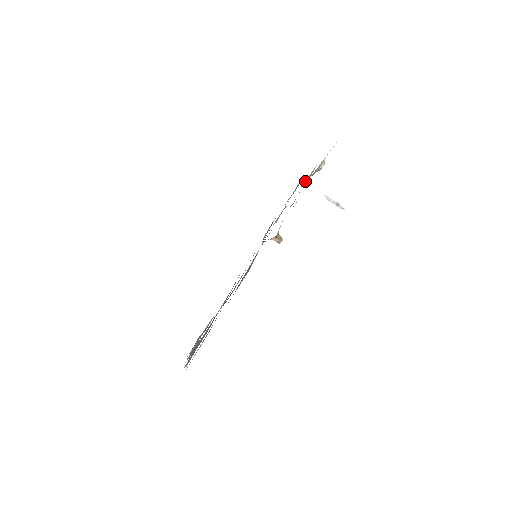
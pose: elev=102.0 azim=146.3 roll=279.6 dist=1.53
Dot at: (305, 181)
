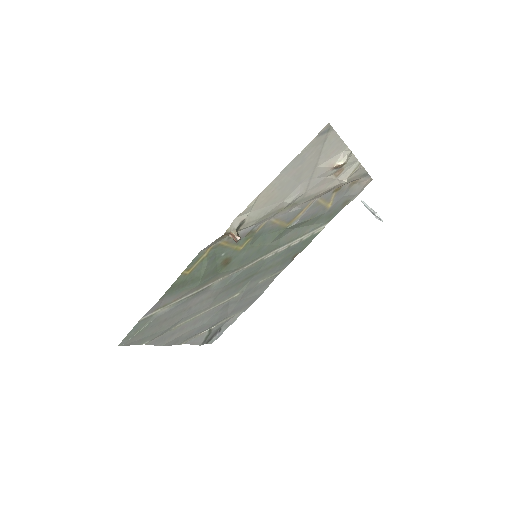
Dot at: (340, 180)
